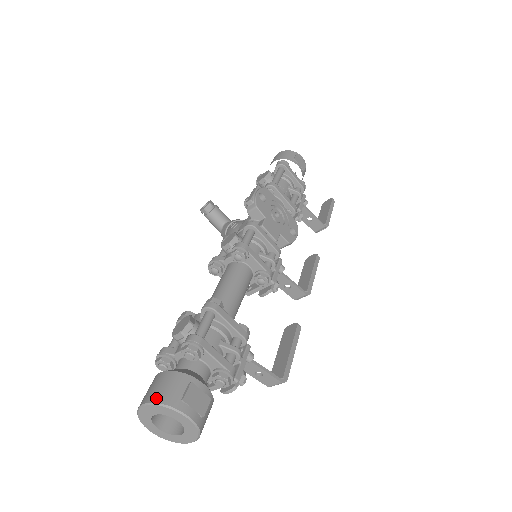
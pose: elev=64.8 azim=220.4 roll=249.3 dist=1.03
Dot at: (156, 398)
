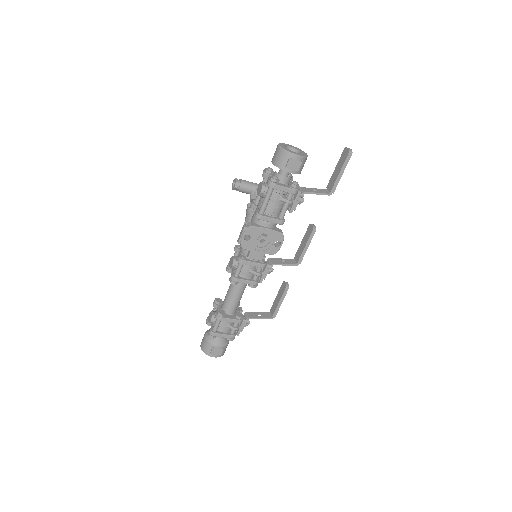
Dot at: (202, 349)
